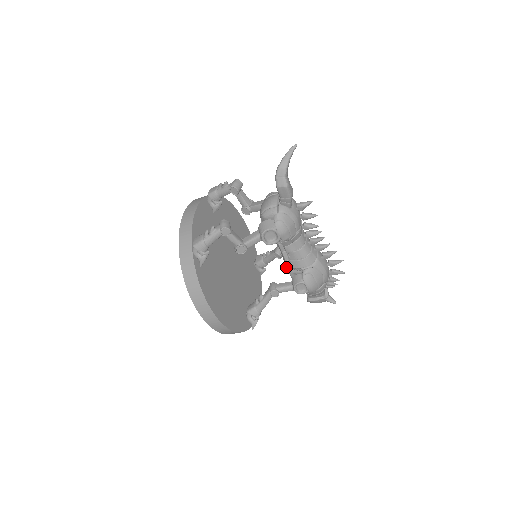
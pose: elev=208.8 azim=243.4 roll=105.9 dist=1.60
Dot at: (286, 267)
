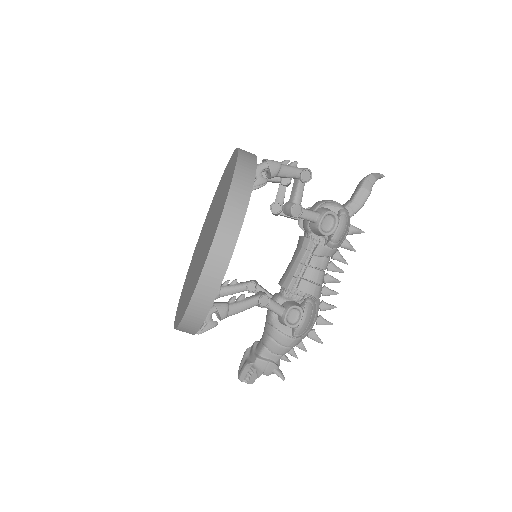
Dot at: (284, 287)
